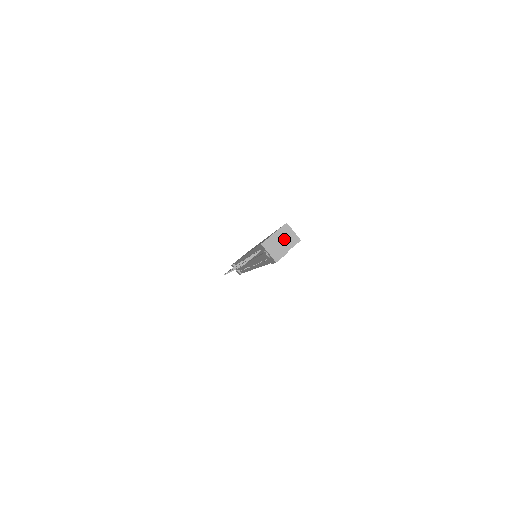
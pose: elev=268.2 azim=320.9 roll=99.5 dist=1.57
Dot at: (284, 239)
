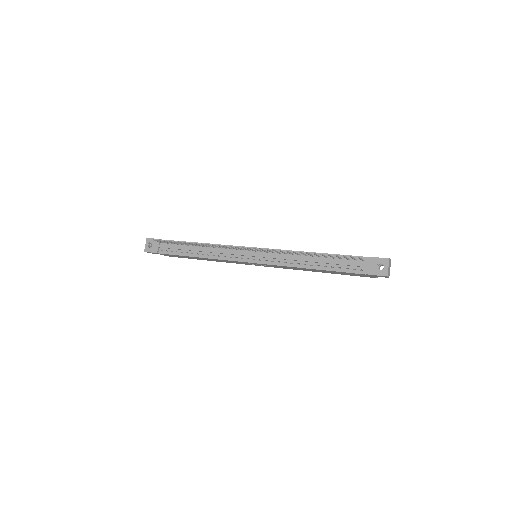
Dot at: occluded
